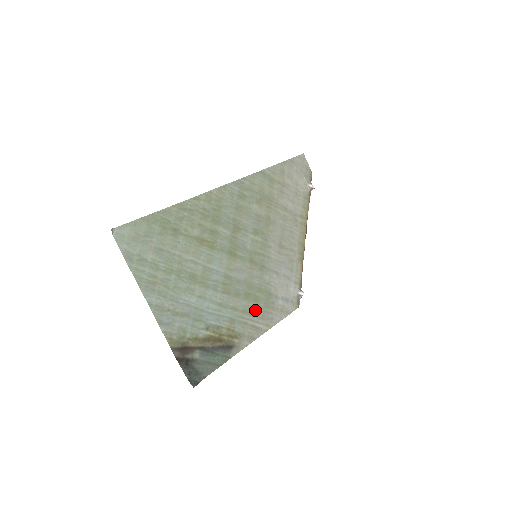
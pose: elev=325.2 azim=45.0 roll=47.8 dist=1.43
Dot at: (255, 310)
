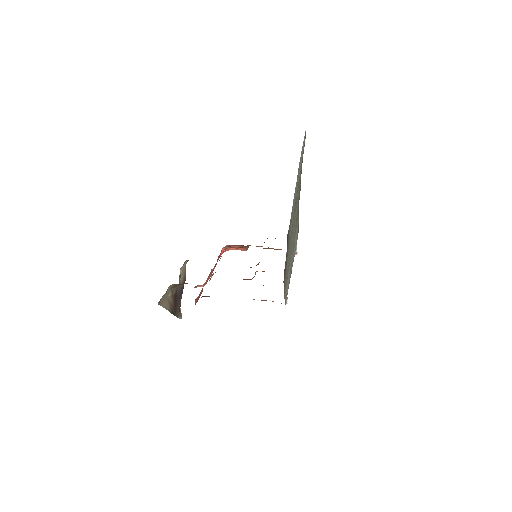
Dot at: occluded
